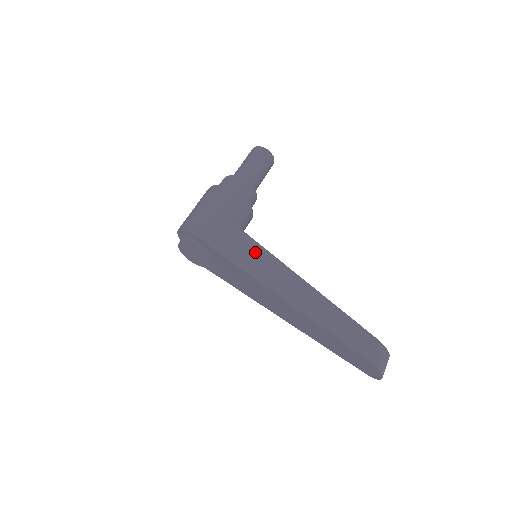
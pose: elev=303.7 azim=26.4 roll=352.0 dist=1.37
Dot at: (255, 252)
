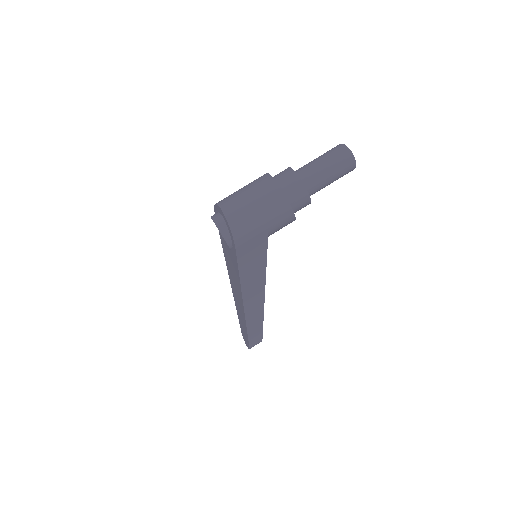
Dot at: (259, 279)
